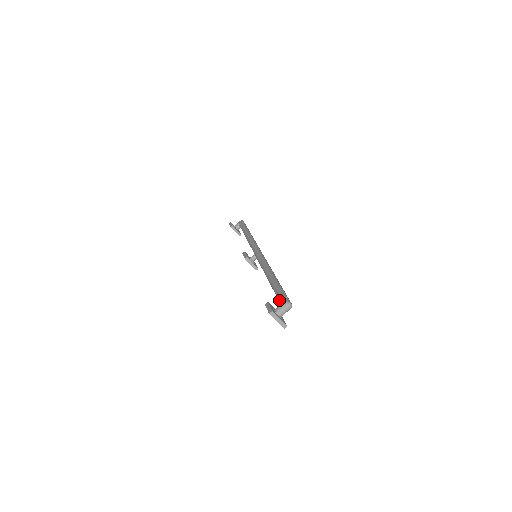
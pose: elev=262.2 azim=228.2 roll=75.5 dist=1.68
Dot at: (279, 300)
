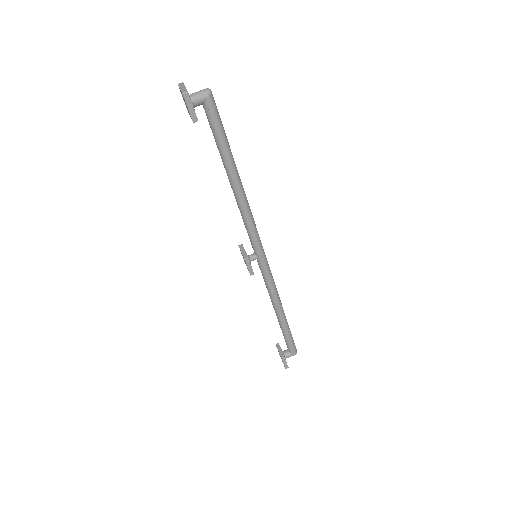
Dot at: (206, 111)
